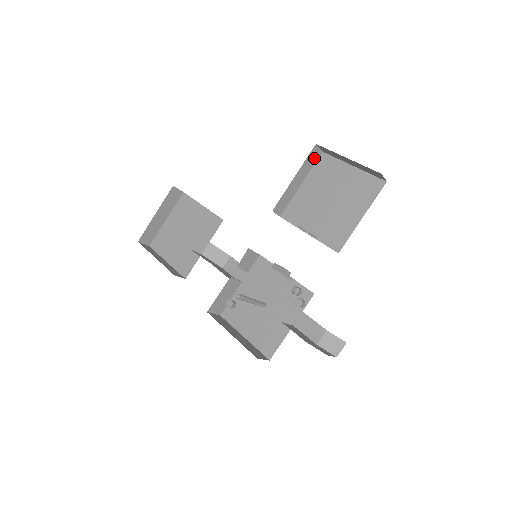
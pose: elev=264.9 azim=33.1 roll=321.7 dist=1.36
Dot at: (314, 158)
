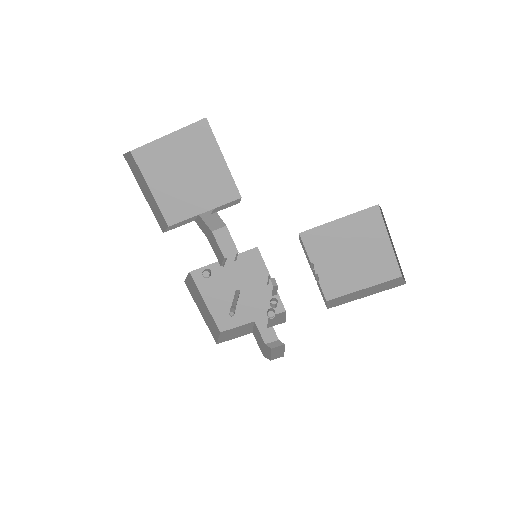
Dot at: (368, 209)
